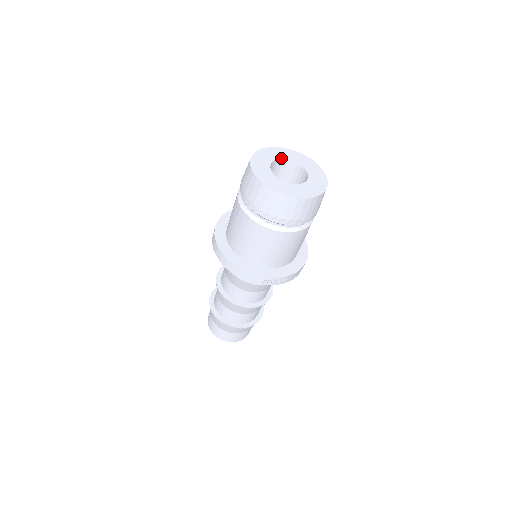
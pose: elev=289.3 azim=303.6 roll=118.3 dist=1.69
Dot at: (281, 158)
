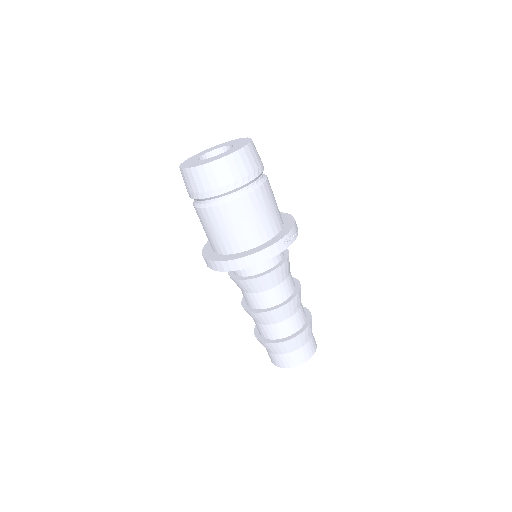
Dot at: (199, 156)
